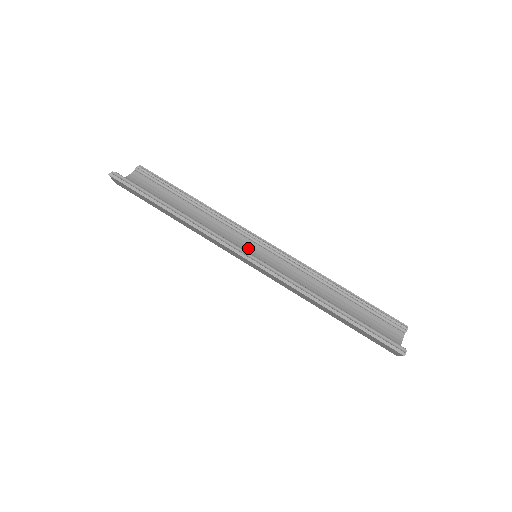
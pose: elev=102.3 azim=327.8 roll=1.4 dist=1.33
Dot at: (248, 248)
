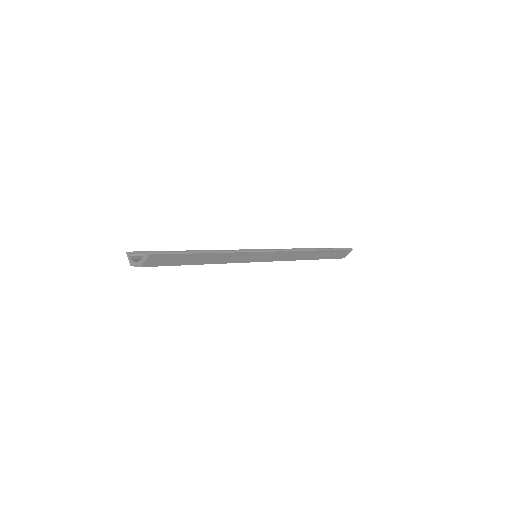
Dot at: occluded
